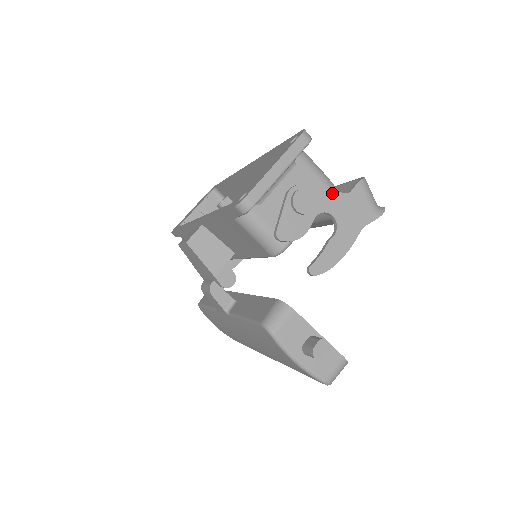
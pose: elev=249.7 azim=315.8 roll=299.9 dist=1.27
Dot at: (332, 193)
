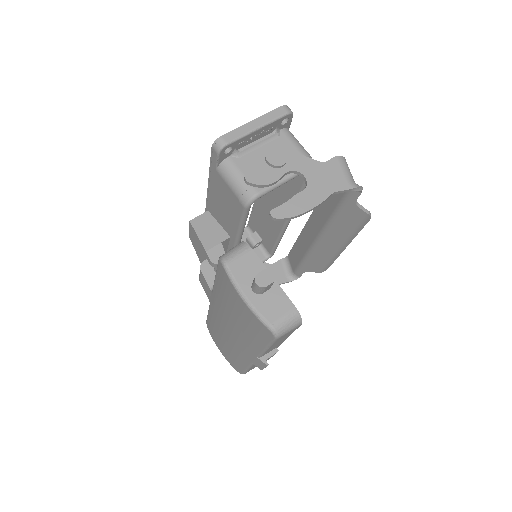
Dot at: (307, 159)
